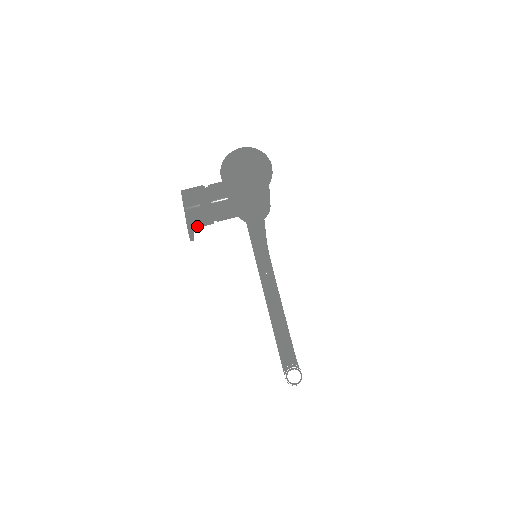
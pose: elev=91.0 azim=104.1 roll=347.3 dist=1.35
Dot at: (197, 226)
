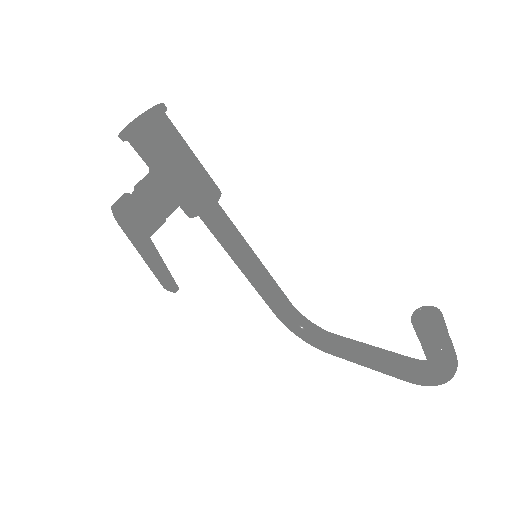
Dot at: (144, 218)
